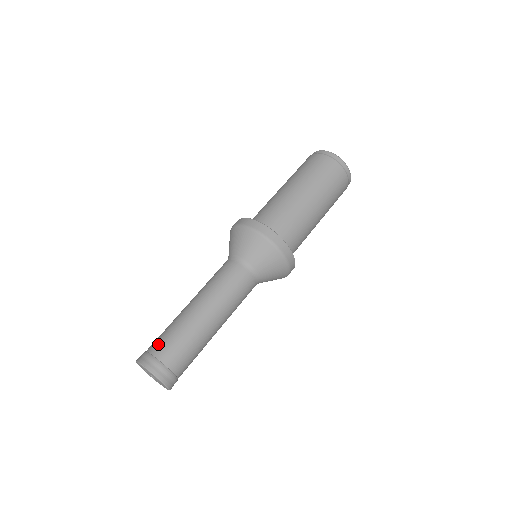
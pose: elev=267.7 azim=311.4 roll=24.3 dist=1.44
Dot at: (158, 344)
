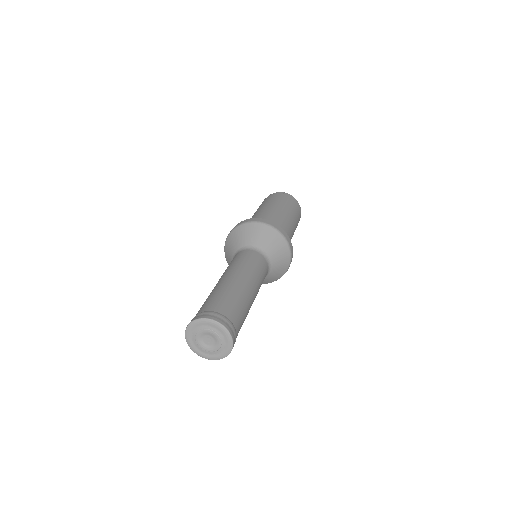
Dot at: (202, 307)
